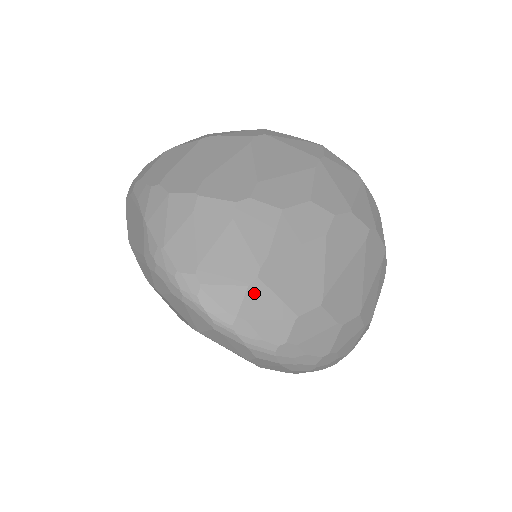
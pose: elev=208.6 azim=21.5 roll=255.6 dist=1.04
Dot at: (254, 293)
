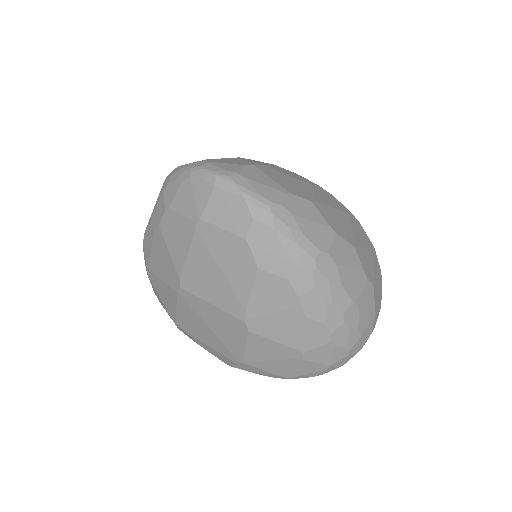
Dot at: (251, 170)
